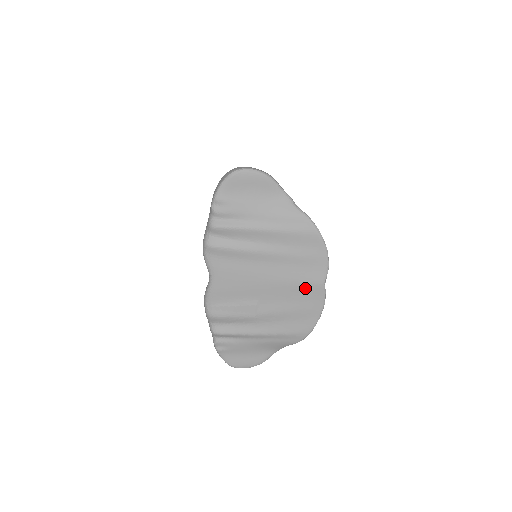
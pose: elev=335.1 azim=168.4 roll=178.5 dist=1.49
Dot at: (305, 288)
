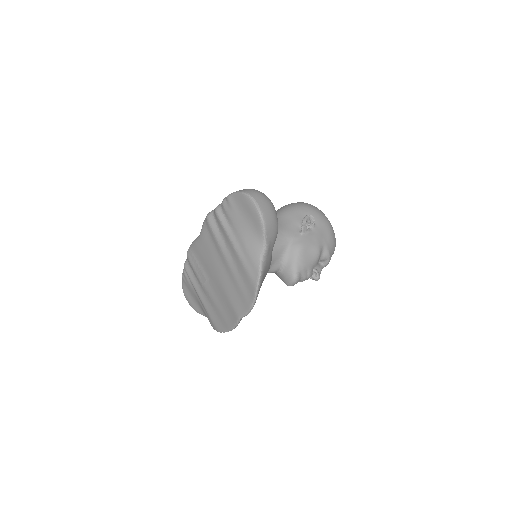
Dot at: (230, 306)
